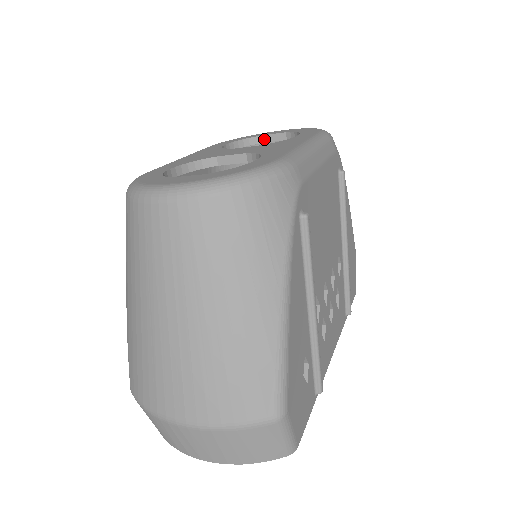
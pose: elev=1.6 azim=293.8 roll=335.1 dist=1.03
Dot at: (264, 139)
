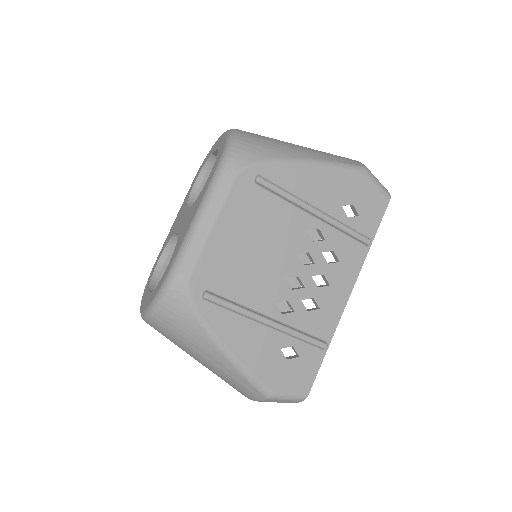
Dot at: (215, 155)
